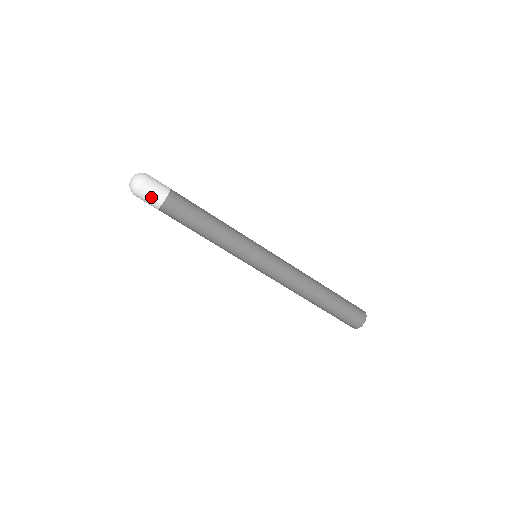
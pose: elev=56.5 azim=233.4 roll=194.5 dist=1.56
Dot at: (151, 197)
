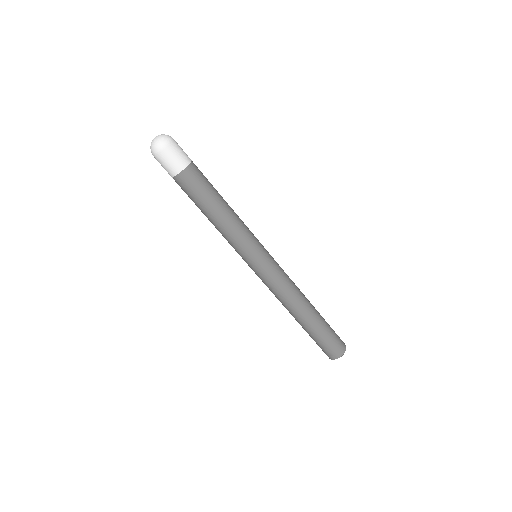
Dot at: (170, 162)
